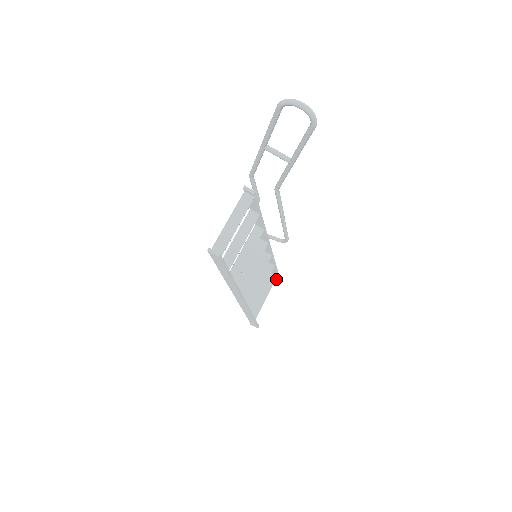
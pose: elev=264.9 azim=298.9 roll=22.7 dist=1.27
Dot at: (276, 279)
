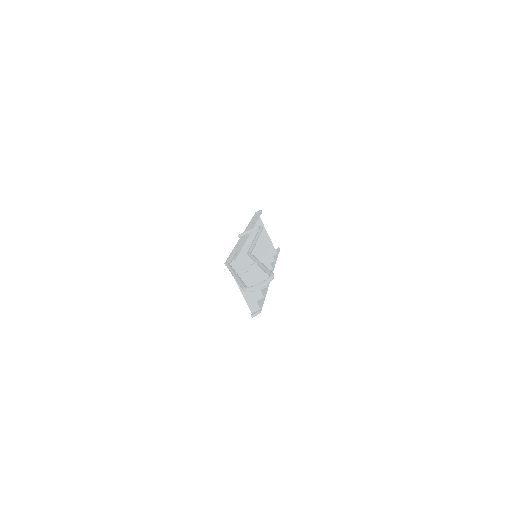
Dot at: occluded
